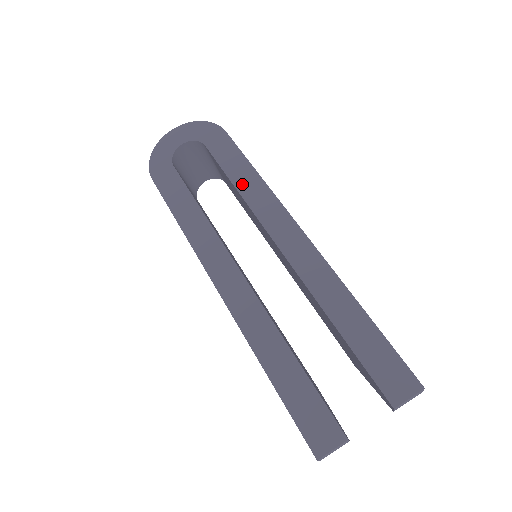
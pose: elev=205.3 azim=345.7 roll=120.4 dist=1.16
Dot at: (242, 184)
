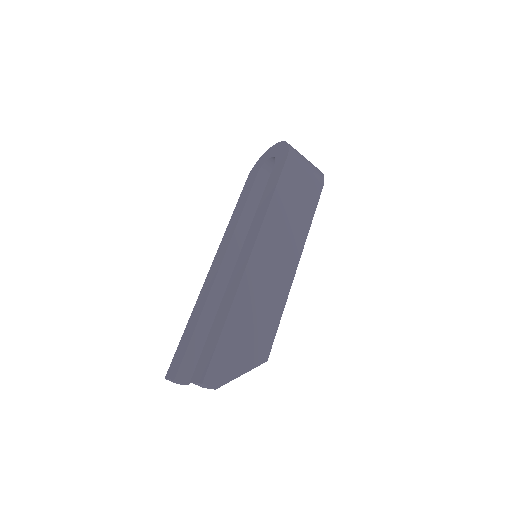
Dot at: (262, 203)
